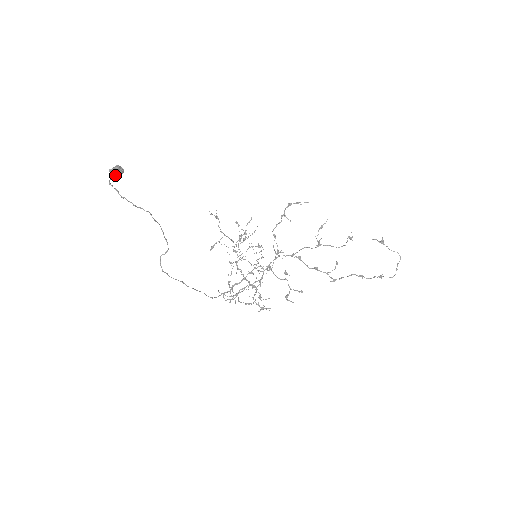
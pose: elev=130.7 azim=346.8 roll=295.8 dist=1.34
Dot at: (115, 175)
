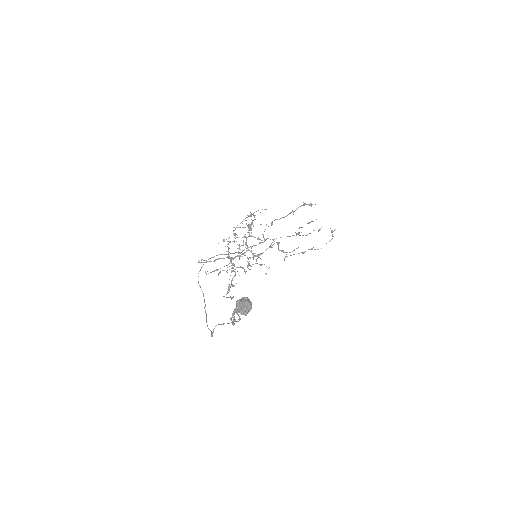
Dot at: (242, 312)
